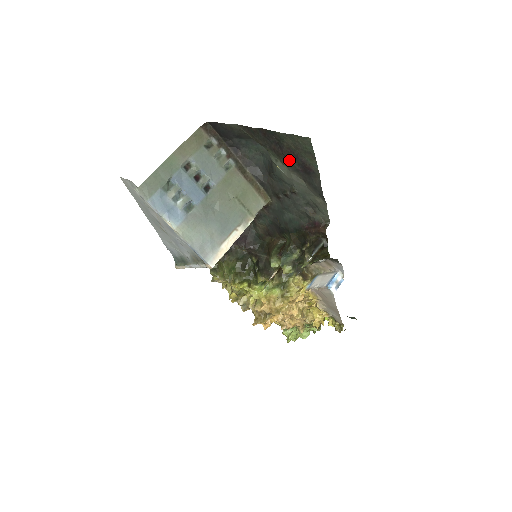
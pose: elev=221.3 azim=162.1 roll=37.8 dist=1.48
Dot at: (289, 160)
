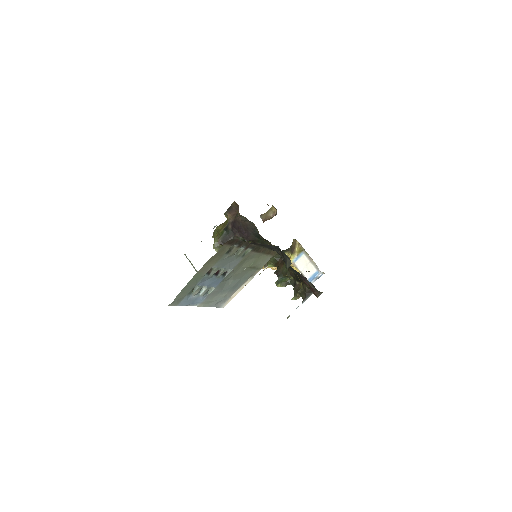
Dot at: occluded
